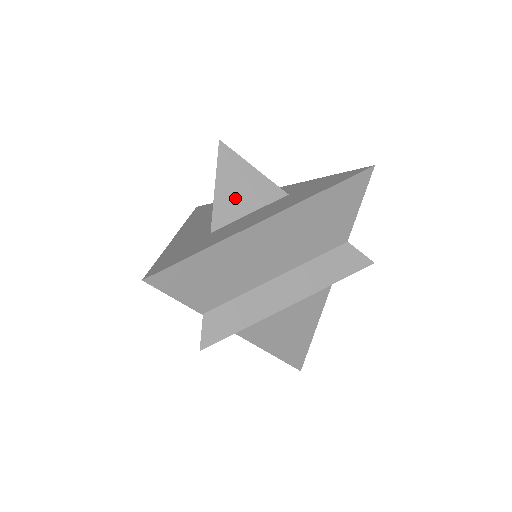
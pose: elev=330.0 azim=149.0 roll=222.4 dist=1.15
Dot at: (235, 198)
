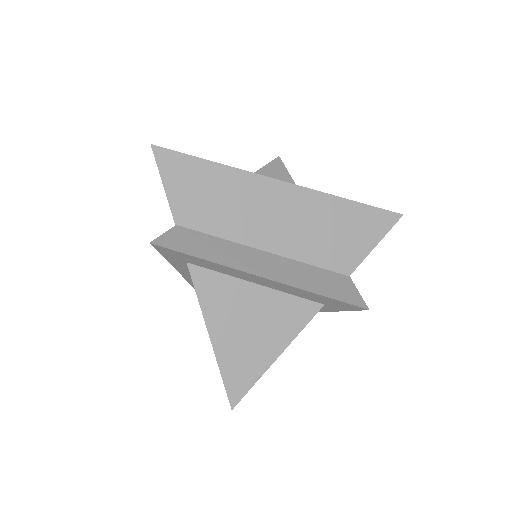
Dot at: occluded
